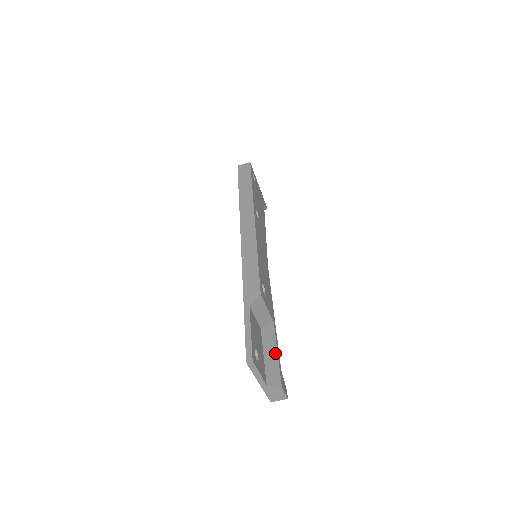
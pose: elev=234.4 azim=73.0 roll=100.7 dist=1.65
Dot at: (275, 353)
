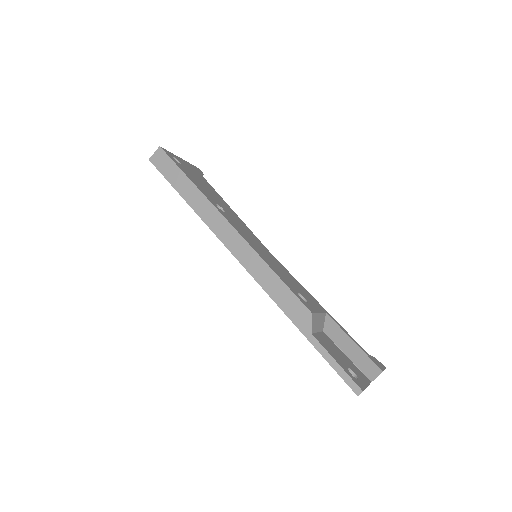
Dot at: (352, 344)
